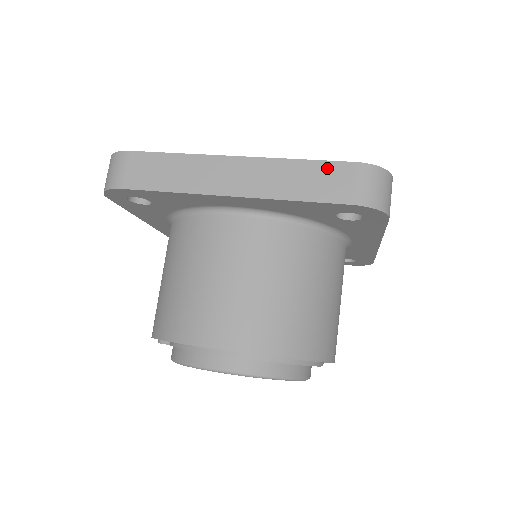
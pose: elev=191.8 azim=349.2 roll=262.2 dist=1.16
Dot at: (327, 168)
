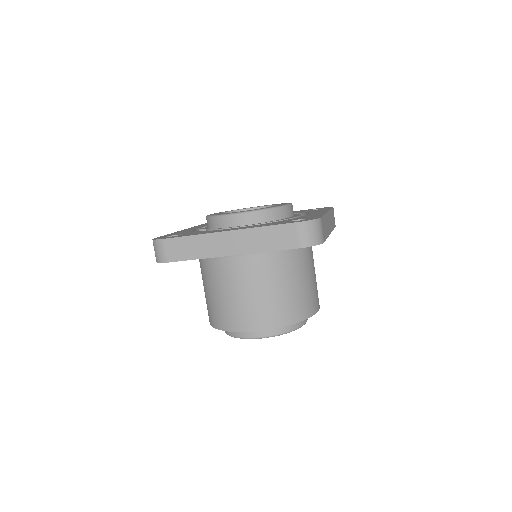
Dot at: (280, 229)
